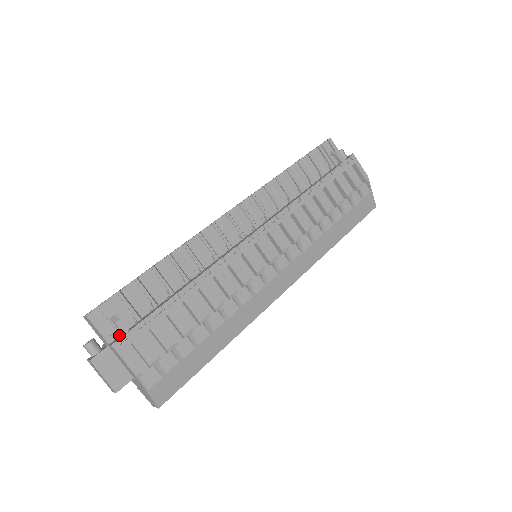
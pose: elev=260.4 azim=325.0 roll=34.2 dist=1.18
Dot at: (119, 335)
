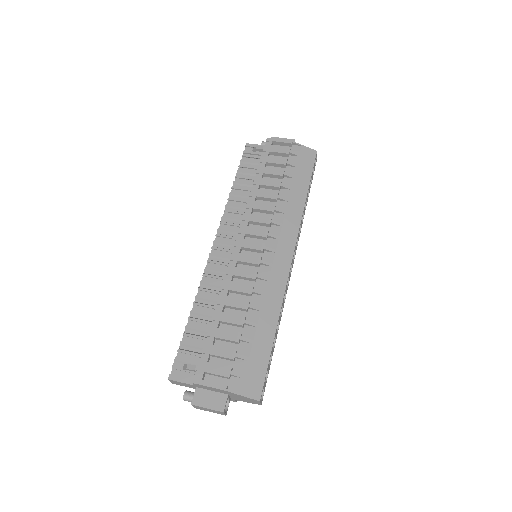
Dot at: occluded
